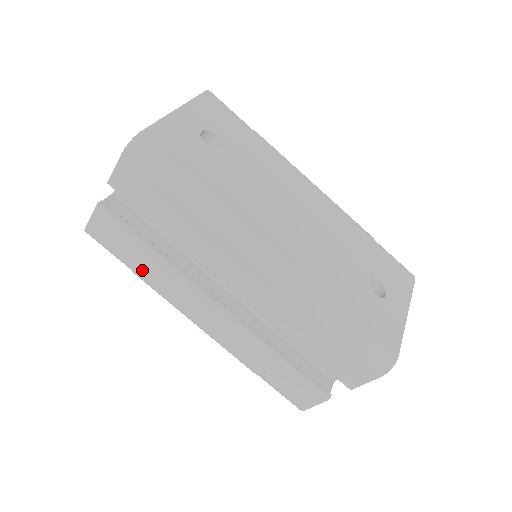
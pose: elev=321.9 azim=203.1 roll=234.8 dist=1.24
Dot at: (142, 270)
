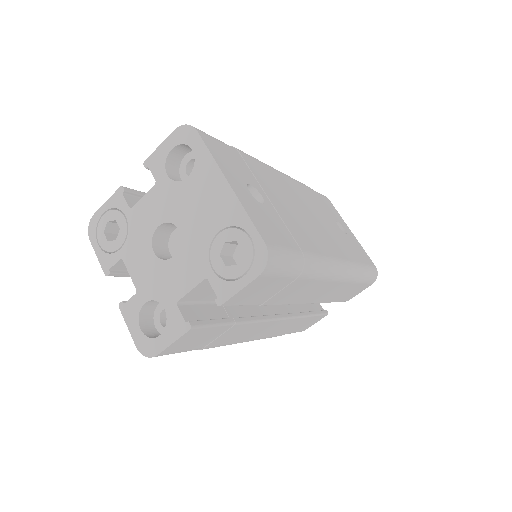
Dot at: (214, 343)
